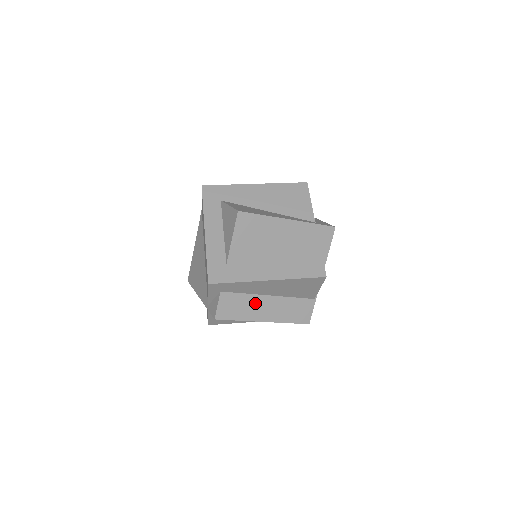
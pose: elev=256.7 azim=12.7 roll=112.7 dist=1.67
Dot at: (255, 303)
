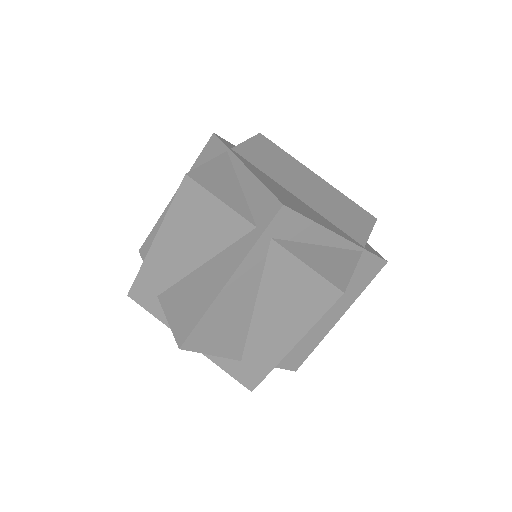
Dot at: (310, 329)
